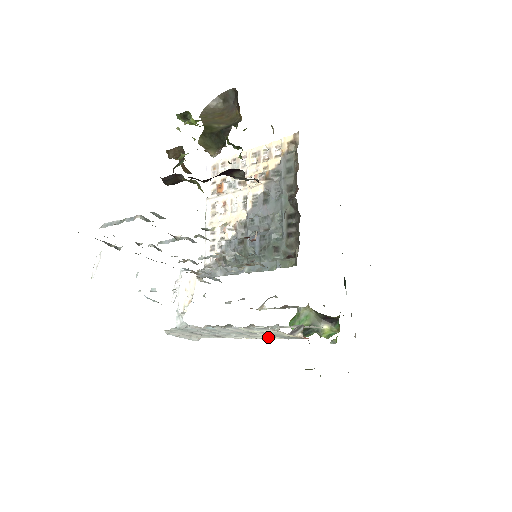
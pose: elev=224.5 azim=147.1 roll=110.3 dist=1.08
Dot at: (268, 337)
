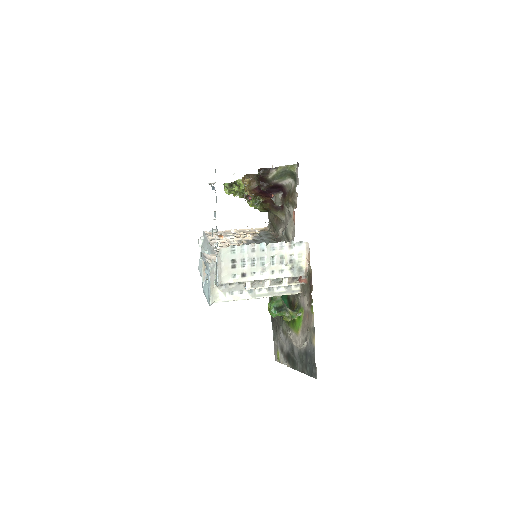
Dot at: (283, 273)
